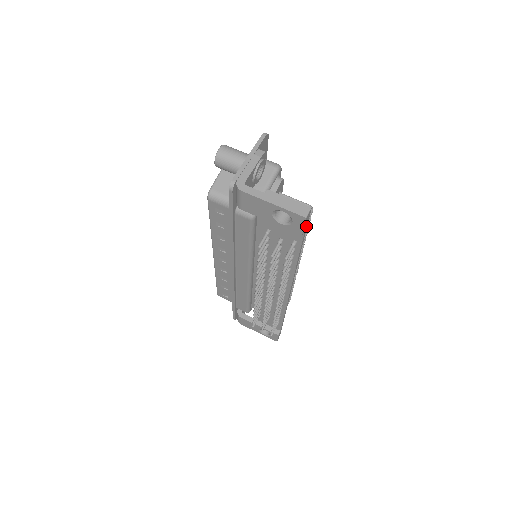
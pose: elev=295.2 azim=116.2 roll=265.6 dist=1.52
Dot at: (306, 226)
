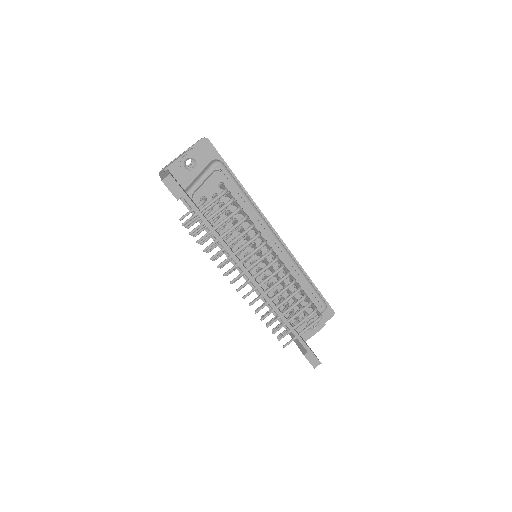
Dot at: (184, 194)
